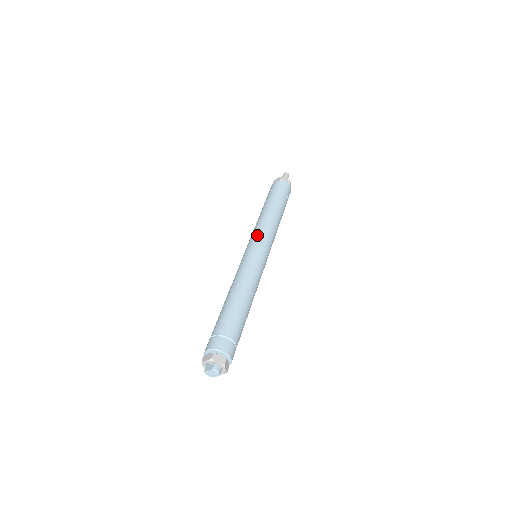
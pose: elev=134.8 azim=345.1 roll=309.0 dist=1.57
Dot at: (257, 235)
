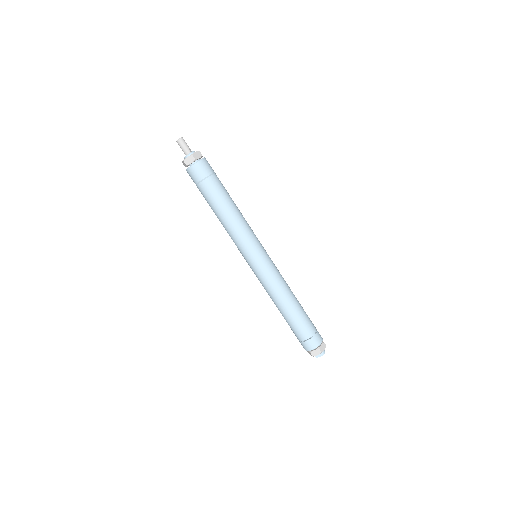
Dot at: (248, 243)
